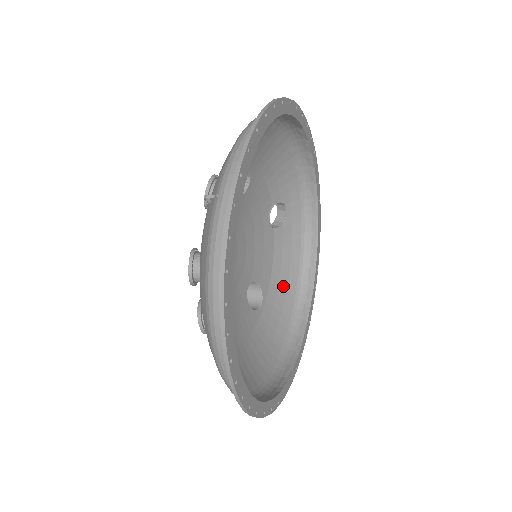
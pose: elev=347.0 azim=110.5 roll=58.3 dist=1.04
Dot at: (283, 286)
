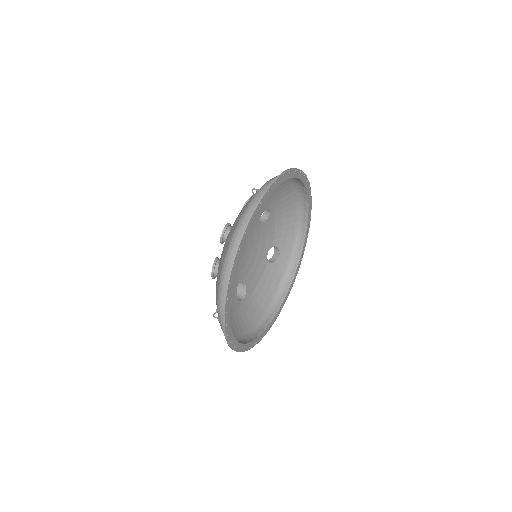
Dot at: (259, 301)
